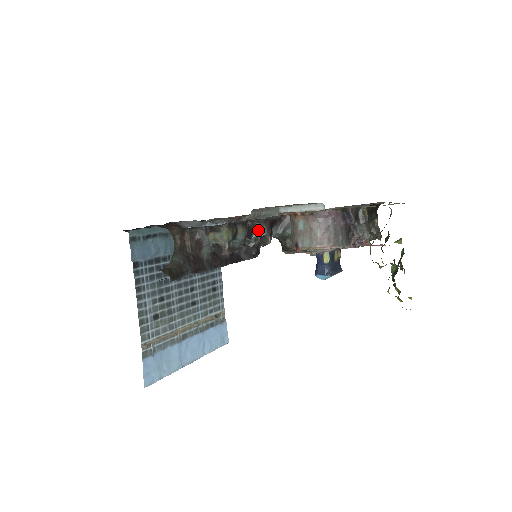
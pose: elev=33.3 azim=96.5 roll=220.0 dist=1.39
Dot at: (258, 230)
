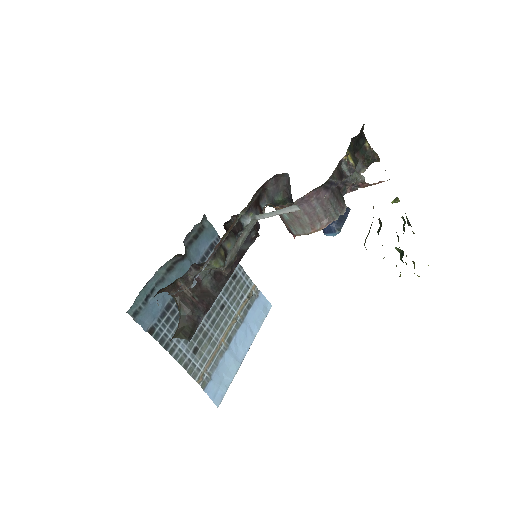
Dot at: (246, 219)
